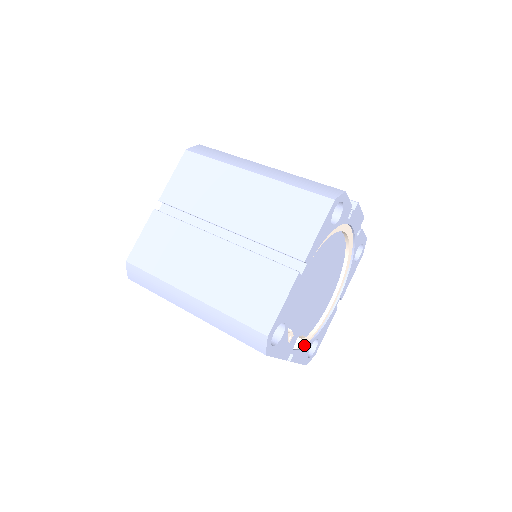
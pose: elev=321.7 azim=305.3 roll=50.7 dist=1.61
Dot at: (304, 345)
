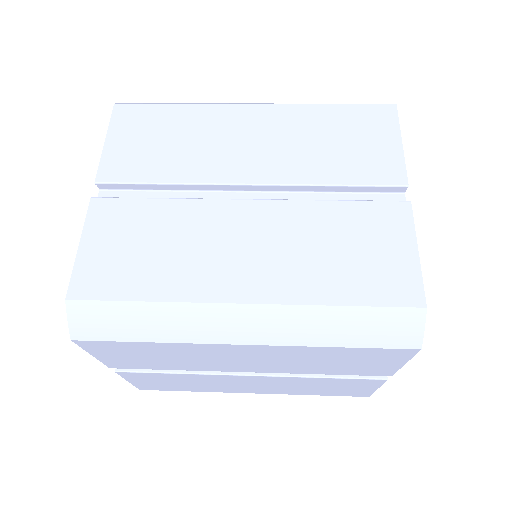
Dot at: occluded
